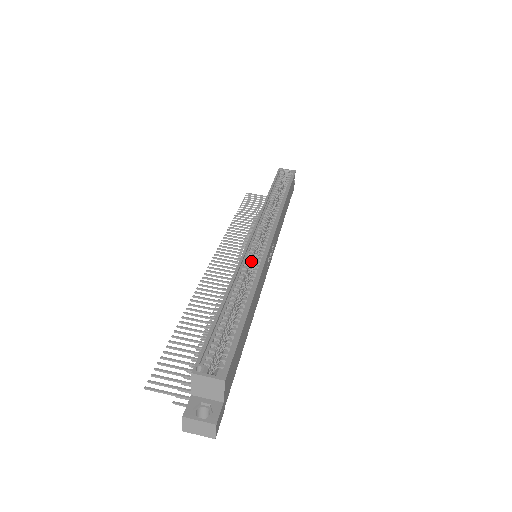
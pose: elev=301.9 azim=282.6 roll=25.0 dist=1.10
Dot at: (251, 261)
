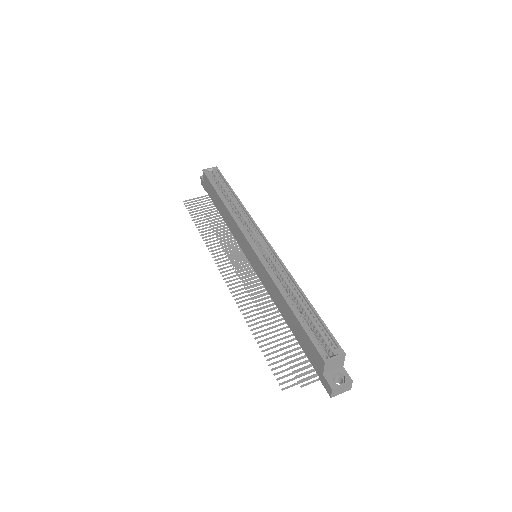
Dot at: (268, 264)
